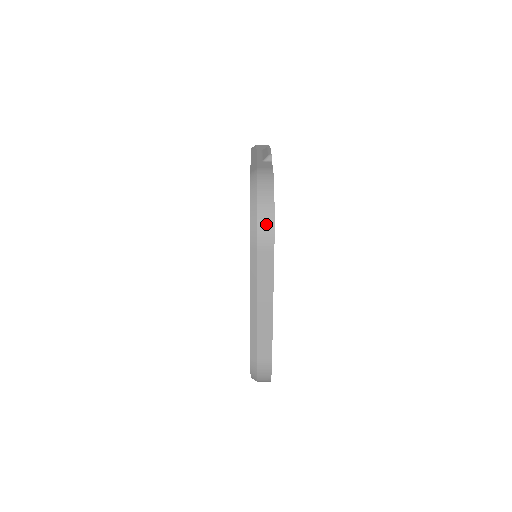
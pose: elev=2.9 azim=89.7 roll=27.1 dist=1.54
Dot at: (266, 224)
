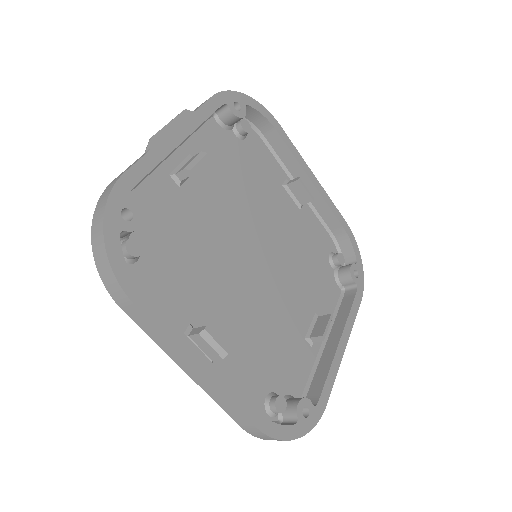
Dot at: (107, 275)
